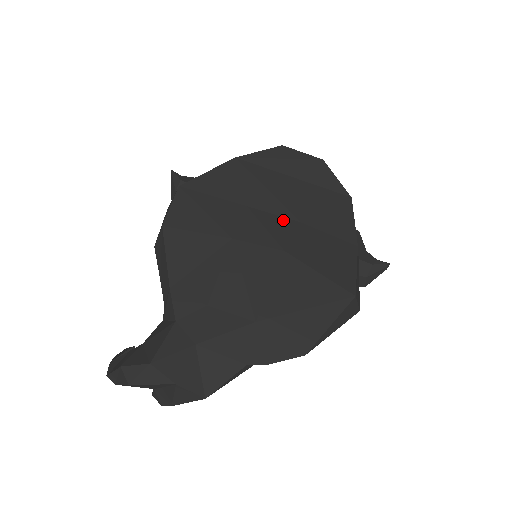
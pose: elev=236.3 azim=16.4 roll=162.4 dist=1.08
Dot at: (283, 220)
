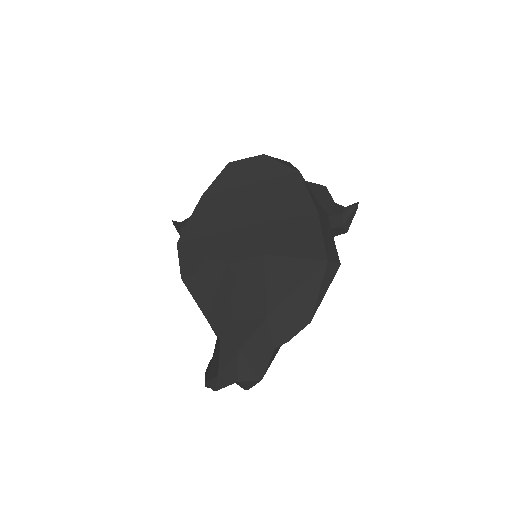
Dot at: (255, 227)
